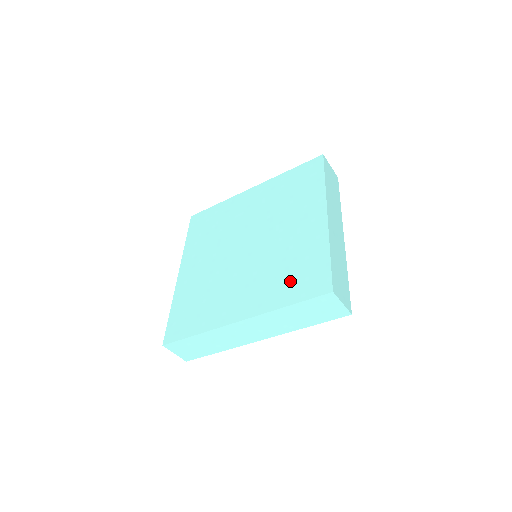
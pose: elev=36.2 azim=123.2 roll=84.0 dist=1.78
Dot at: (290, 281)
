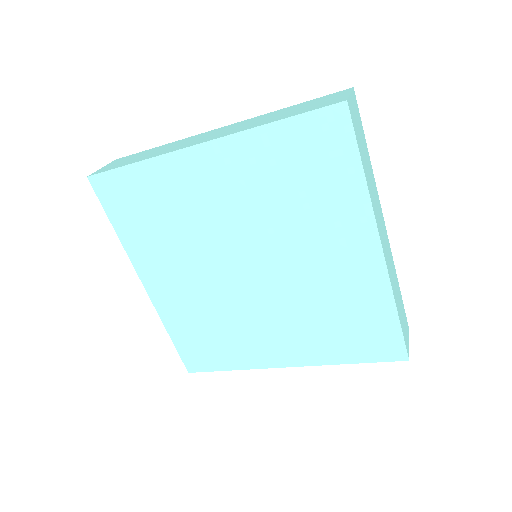
Dot at: (345, 337)
